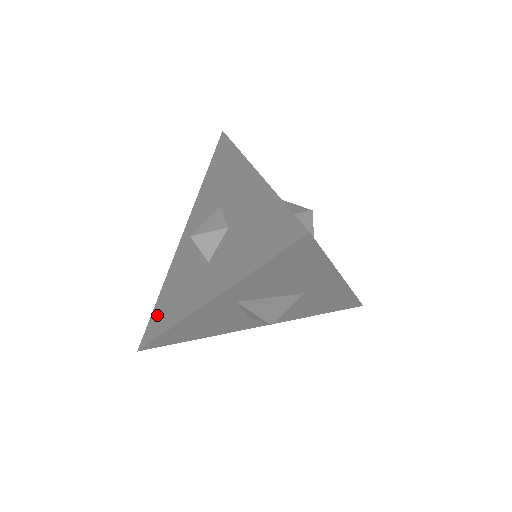
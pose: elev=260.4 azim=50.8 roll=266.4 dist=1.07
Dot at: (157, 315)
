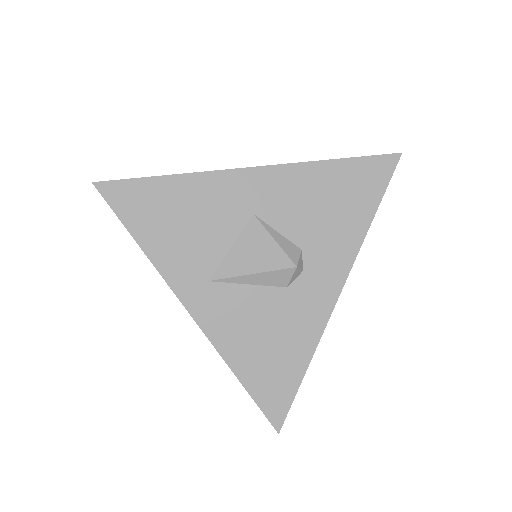
Dot at: occluded
